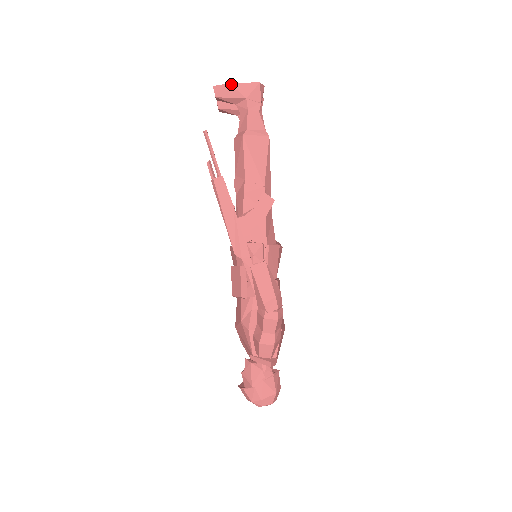
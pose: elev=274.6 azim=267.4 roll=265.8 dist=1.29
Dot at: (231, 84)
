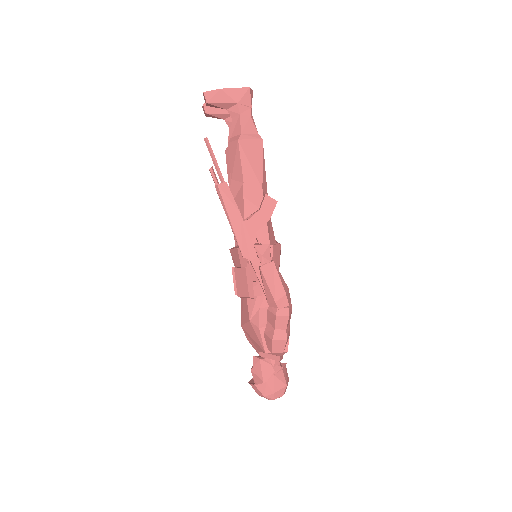
Dot at: (222, 90)
